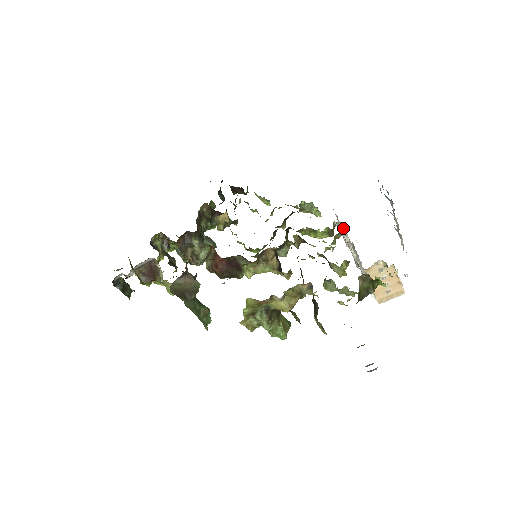
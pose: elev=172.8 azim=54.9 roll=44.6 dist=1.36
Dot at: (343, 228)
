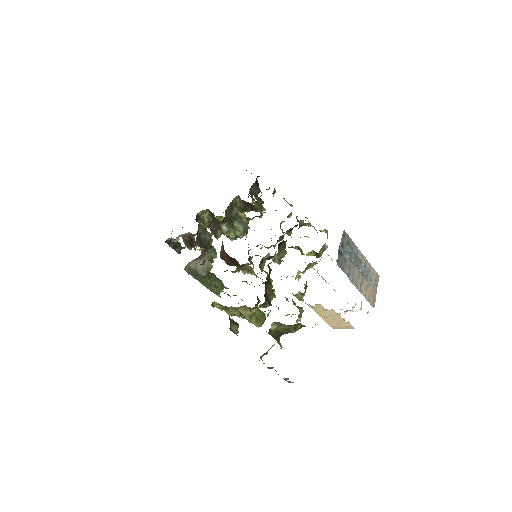
Dot at: occluded
